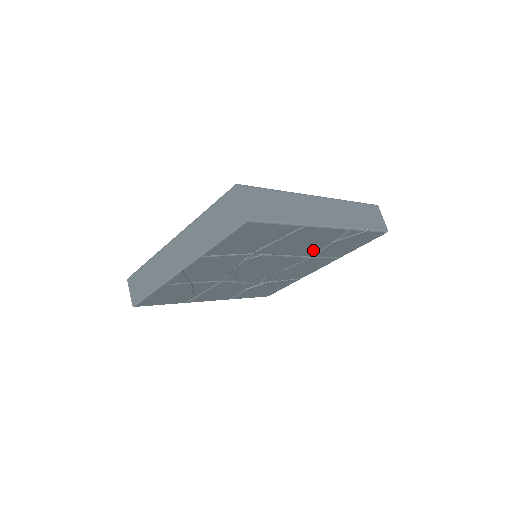
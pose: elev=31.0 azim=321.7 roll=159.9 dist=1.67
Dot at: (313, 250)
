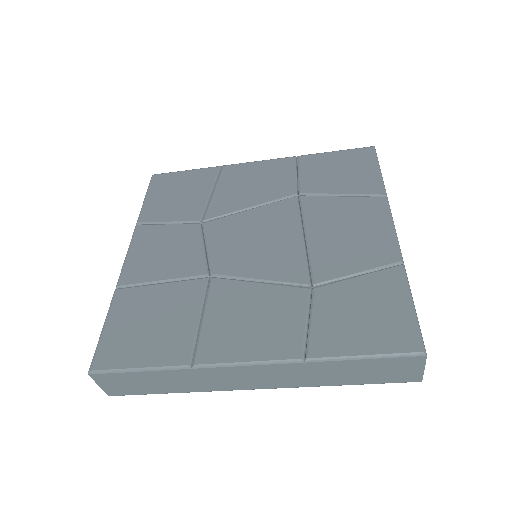
Dot at: occluded
